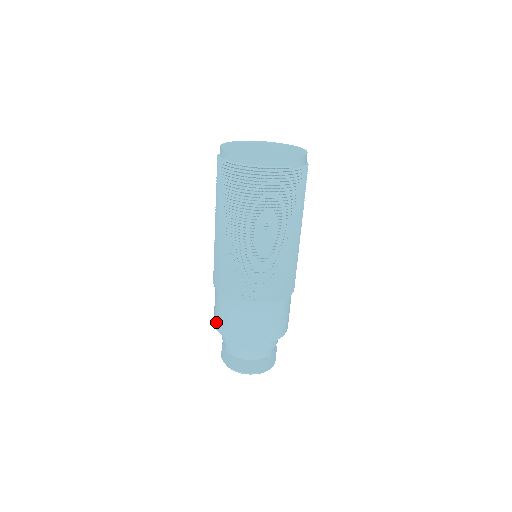
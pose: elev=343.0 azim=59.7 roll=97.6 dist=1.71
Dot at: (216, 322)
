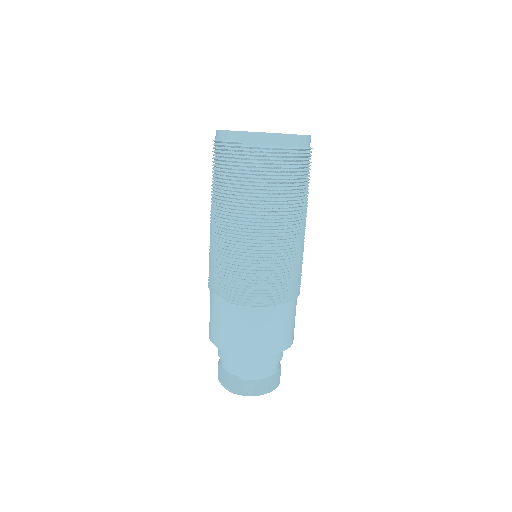
Dot at: occluded
